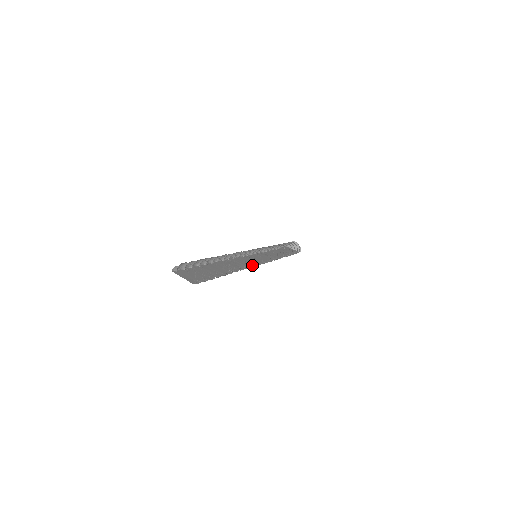
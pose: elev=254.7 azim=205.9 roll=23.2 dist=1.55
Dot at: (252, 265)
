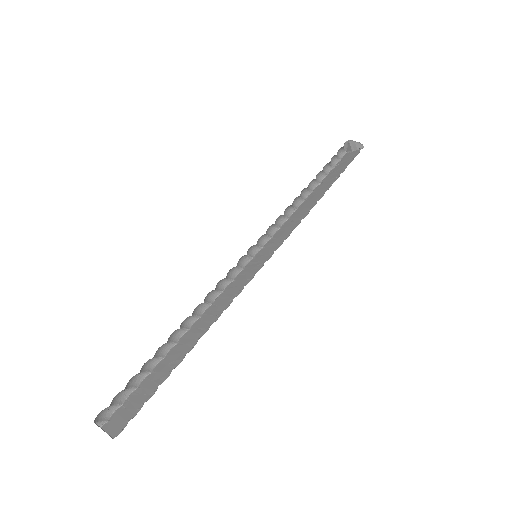
Dot at: (245, 284)
